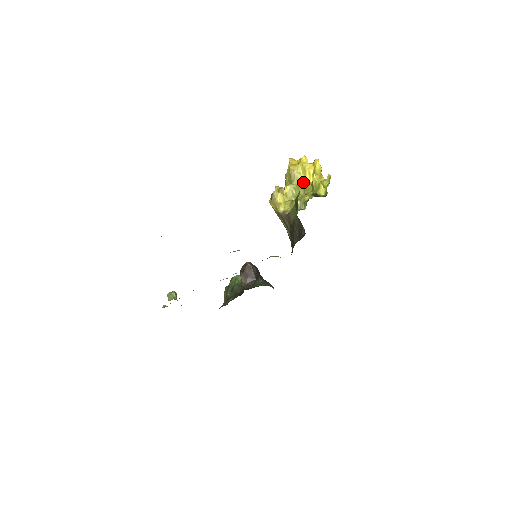
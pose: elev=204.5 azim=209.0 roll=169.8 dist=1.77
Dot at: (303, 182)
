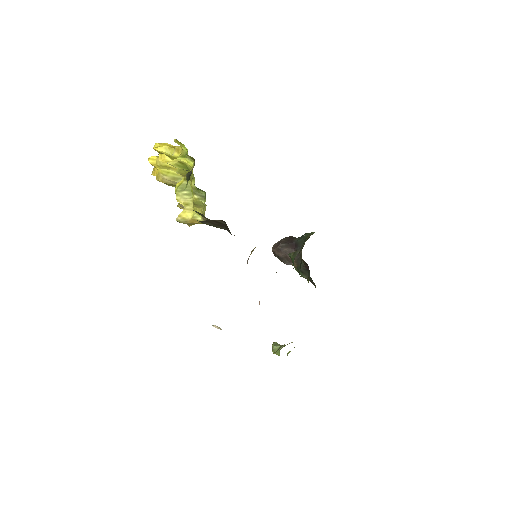
Dot at: occluded
